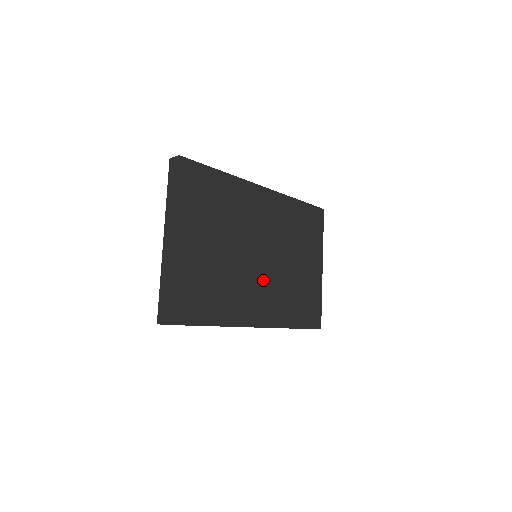
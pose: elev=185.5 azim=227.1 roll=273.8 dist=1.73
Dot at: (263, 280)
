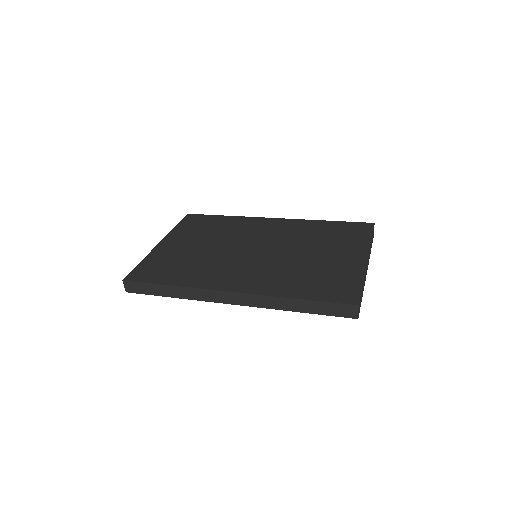
Dot at: (252, 264)
